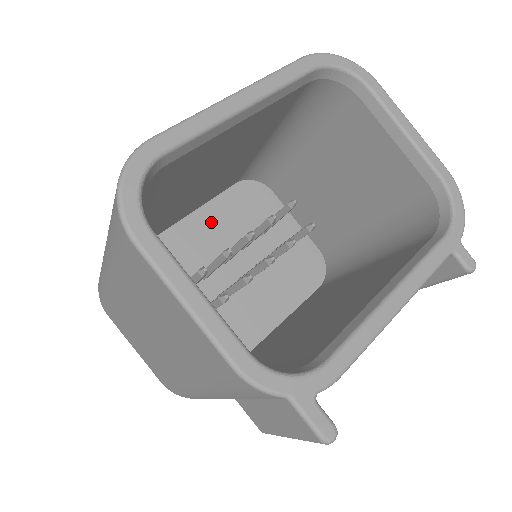
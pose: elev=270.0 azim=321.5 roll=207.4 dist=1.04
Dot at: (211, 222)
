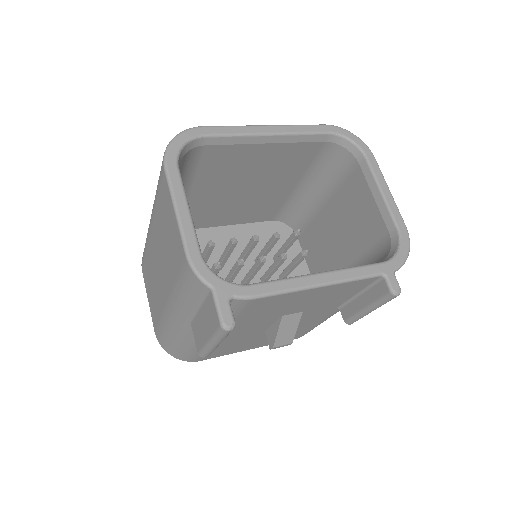
Dot at: (241, 237)
